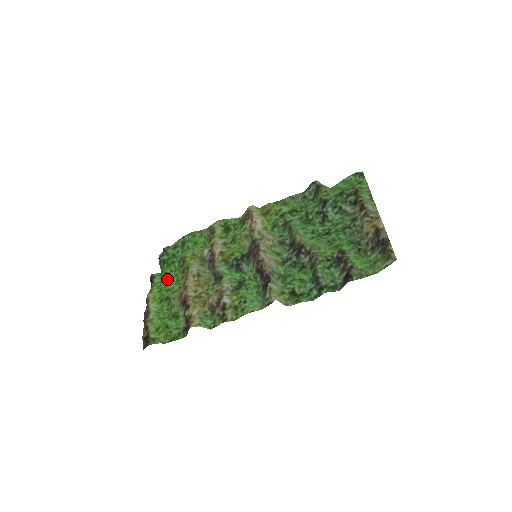
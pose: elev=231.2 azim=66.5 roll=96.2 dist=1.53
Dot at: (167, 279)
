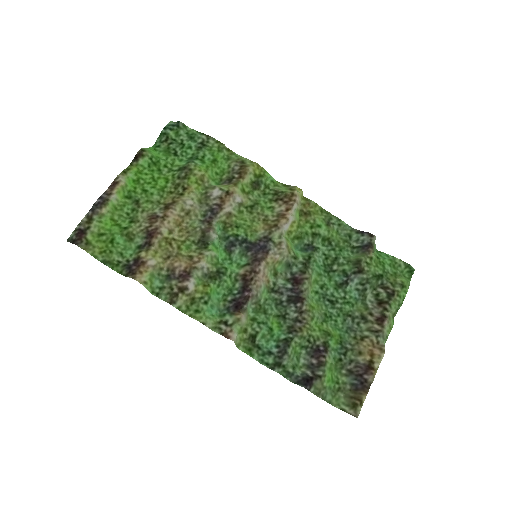
Dot at: (154, 172)
